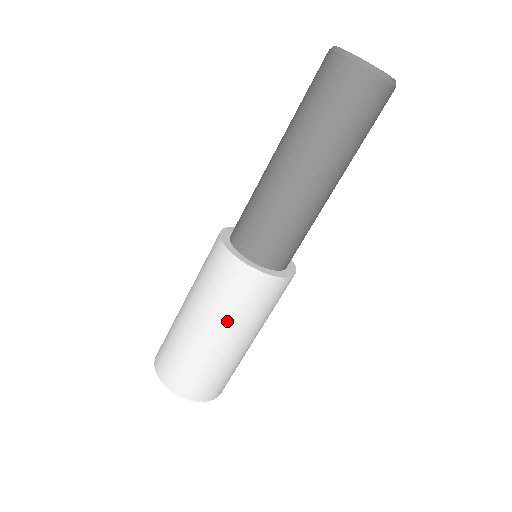
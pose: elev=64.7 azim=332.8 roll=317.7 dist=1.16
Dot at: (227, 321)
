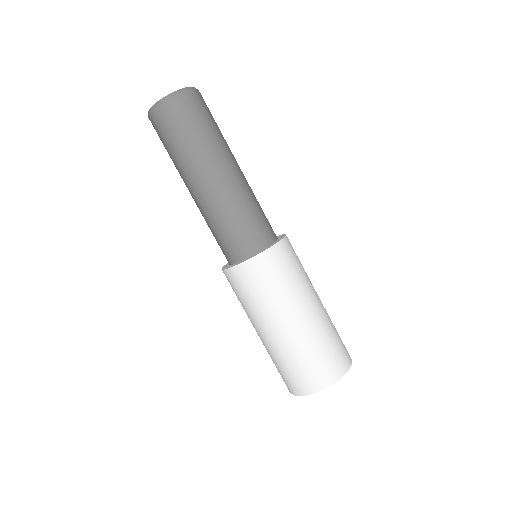
Dot at: (253, 316)
